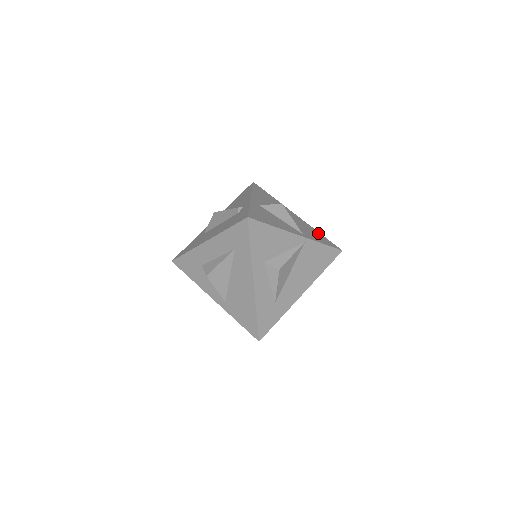
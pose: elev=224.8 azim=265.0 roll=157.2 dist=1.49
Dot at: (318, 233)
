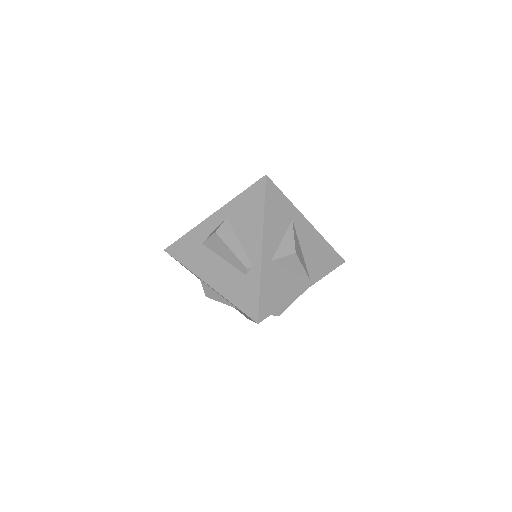
Dot at: (327, 247)
